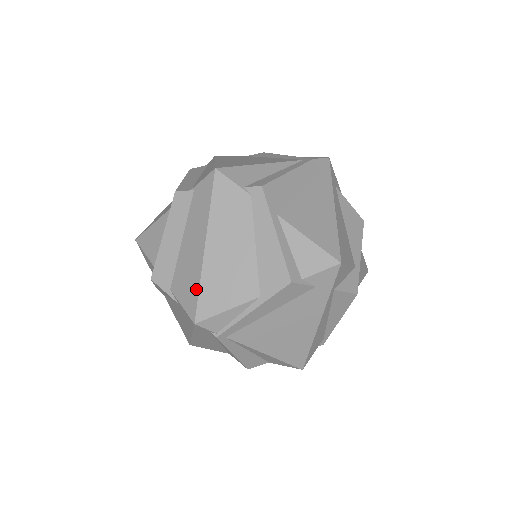
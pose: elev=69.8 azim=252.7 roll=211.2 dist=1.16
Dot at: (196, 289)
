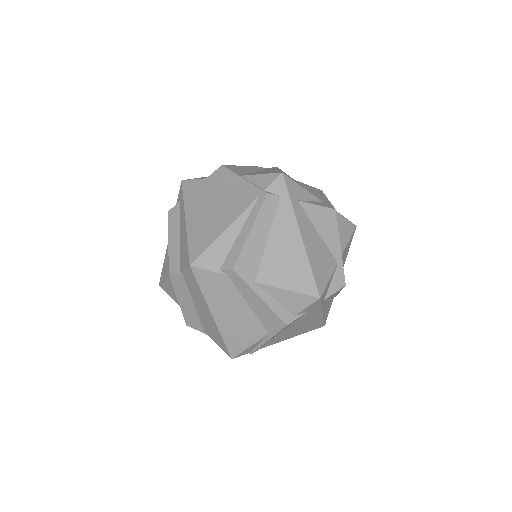
Dot at: (221, 340)
